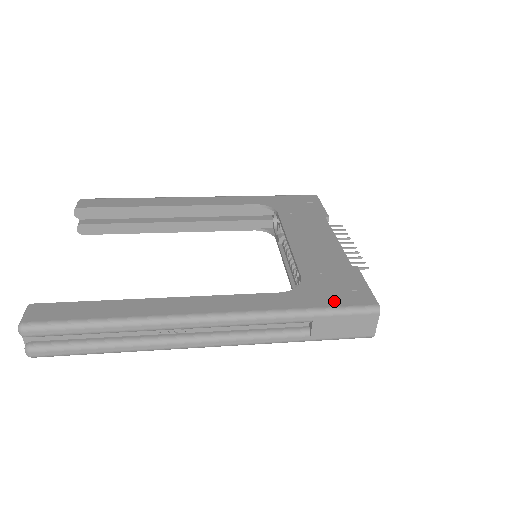
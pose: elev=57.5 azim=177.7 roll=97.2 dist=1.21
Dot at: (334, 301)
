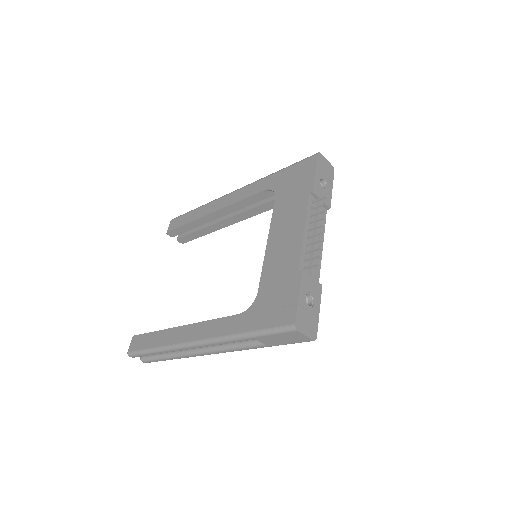
Dot at: (266, 322)
